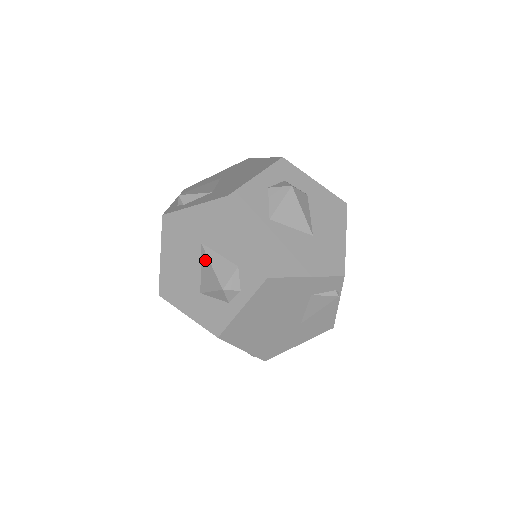
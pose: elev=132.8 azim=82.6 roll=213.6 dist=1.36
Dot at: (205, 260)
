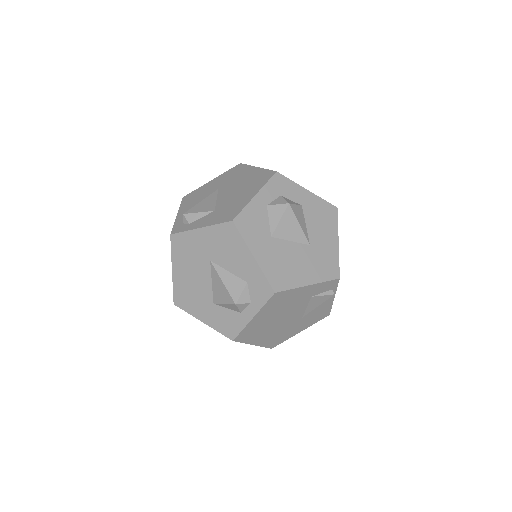
Dot at: (216, 276)
